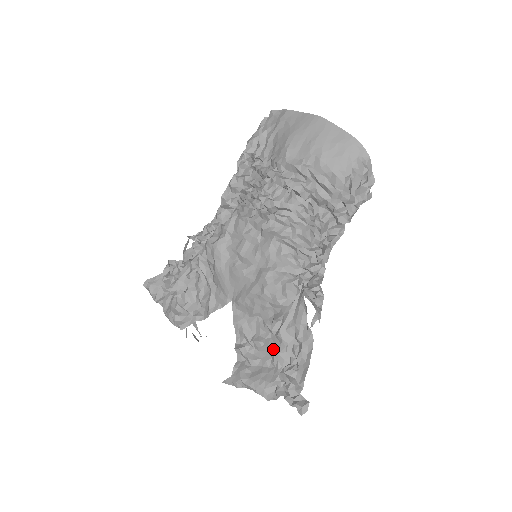
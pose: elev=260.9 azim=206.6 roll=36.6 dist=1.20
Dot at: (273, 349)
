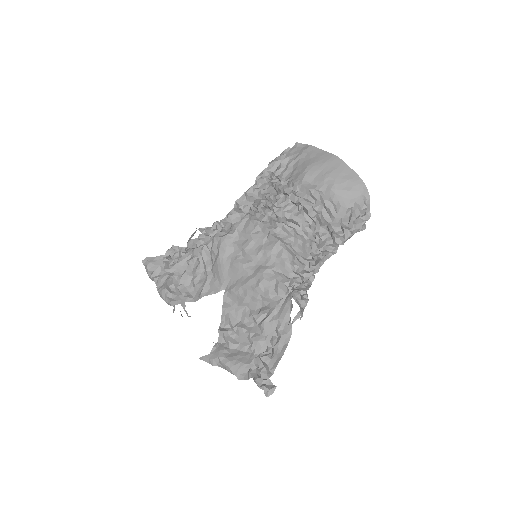
Dot at: (254, 336)
